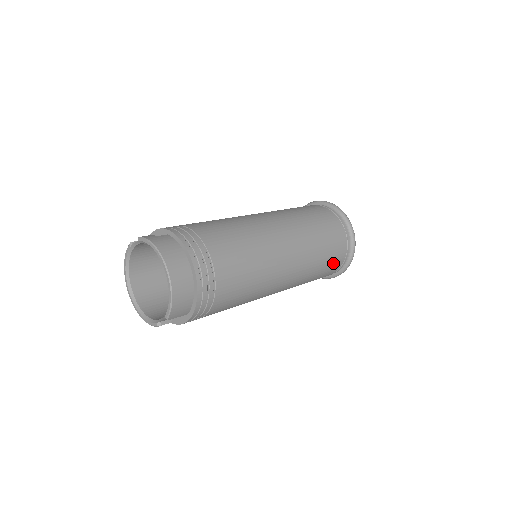
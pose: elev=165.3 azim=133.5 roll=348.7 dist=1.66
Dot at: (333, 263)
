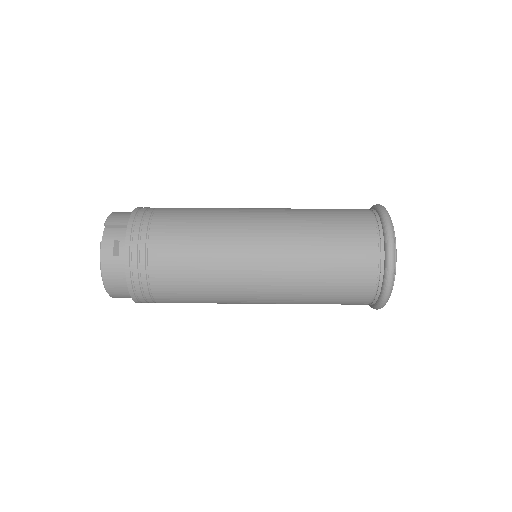
Dot at: occluded
